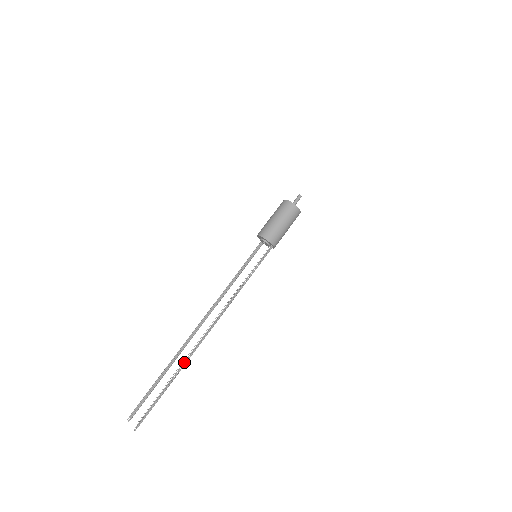
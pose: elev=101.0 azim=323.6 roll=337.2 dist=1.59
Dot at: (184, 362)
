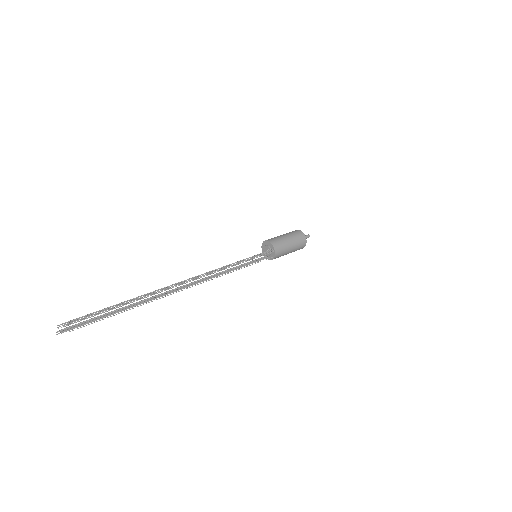
Dot at: (148, 293)
